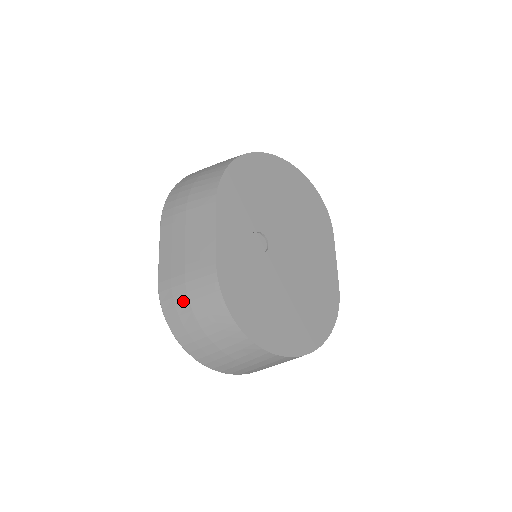
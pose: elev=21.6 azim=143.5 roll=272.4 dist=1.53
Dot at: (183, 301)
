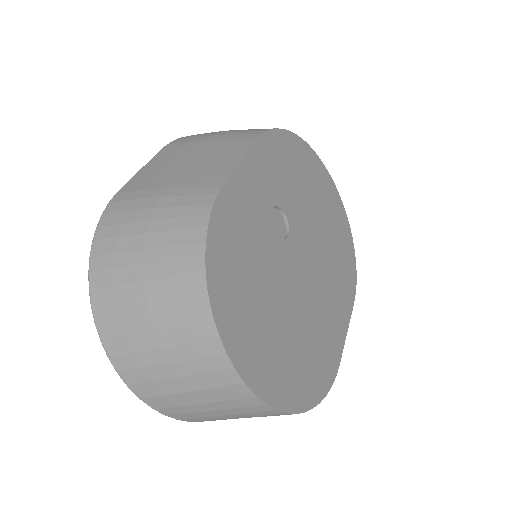
Dot at: (140, 217)
